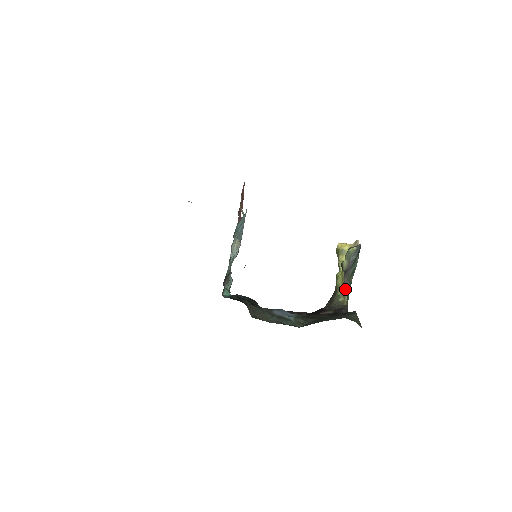
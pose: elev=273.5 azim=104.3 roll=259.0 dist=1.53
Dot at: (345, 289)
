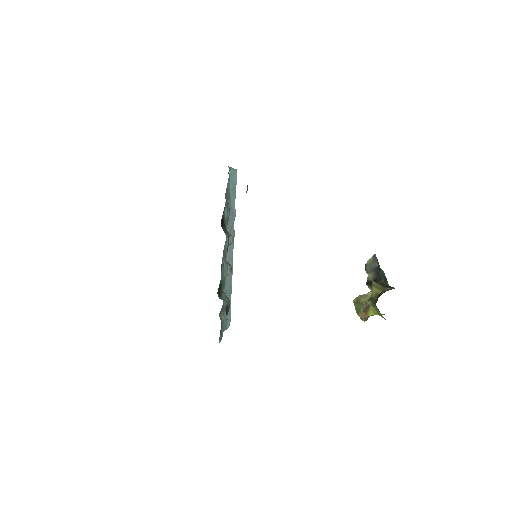
Dot at: (386, 287)
